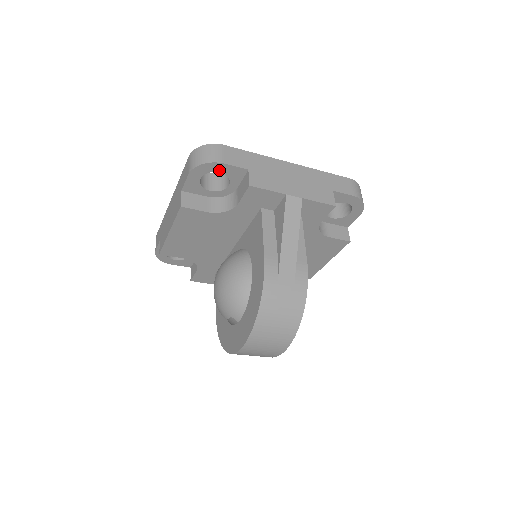
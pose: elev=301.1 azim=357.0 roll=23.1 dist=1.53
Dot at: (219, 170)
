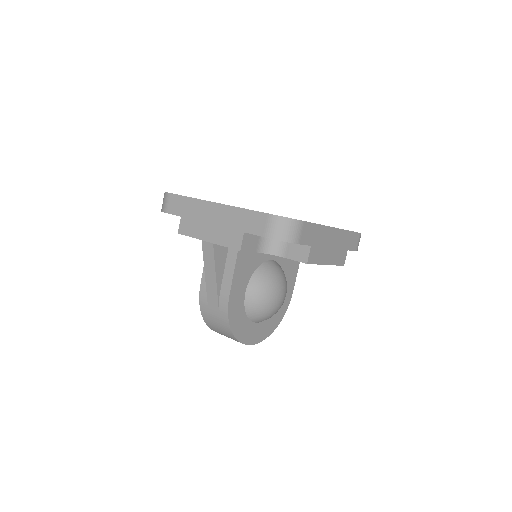
Dot at: occluded
